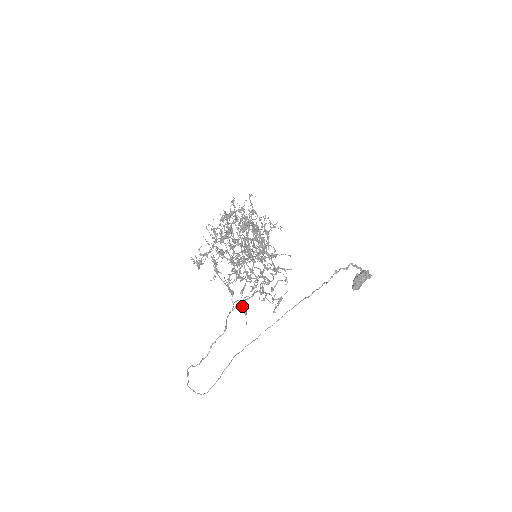
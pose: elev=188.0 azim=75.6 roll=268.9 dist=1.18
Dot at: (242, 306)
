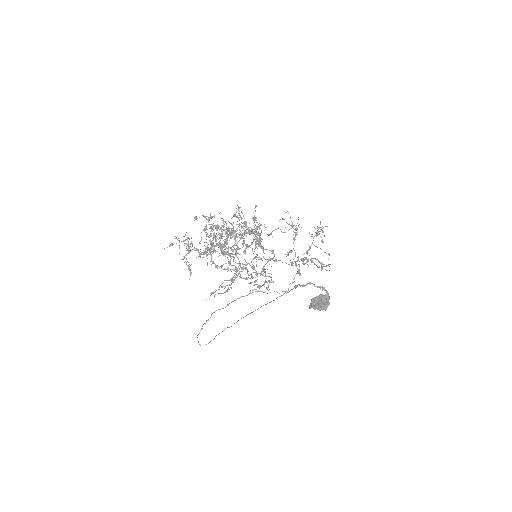
Dot at: occluded
